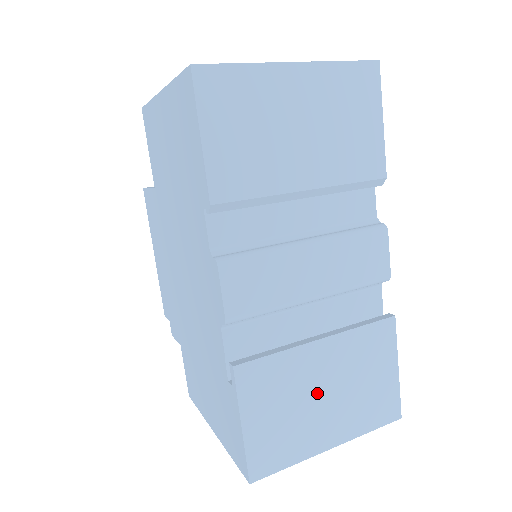
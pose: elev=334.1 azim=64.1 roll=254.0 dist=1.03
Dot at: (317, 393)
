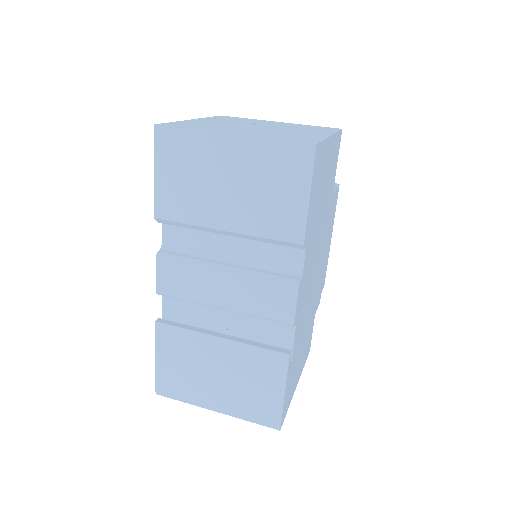
Dot at: (210, 370)
